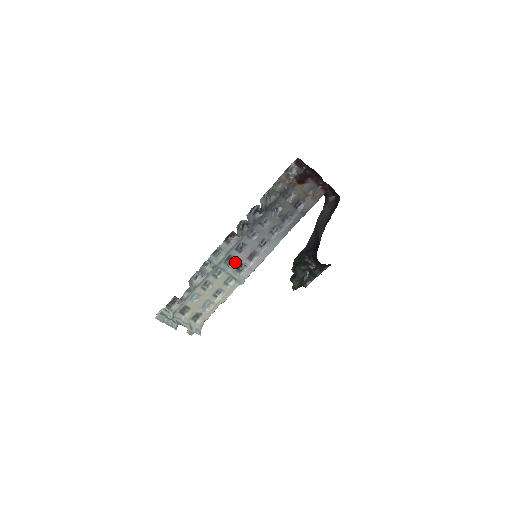
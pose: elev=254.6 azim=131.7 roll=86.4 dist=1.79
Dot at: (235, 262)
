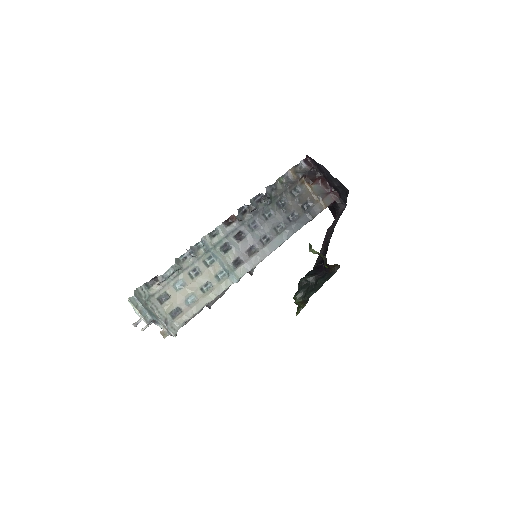
Dot at: (231, 253)
